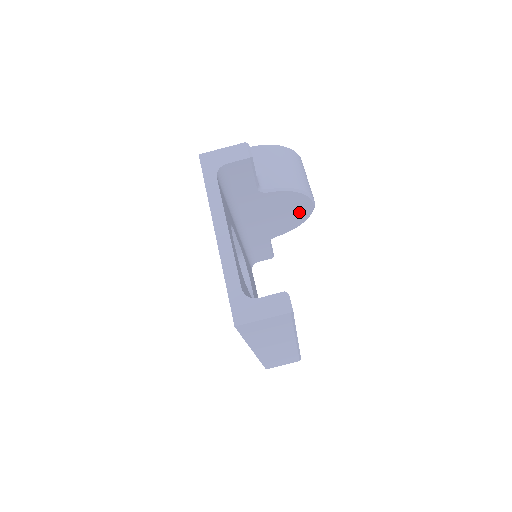
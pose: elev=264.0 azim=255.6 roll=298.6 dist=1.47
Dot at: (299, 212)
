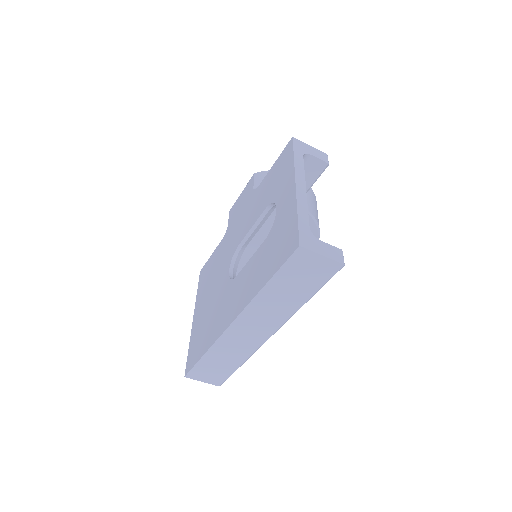
Dot at: occluded
